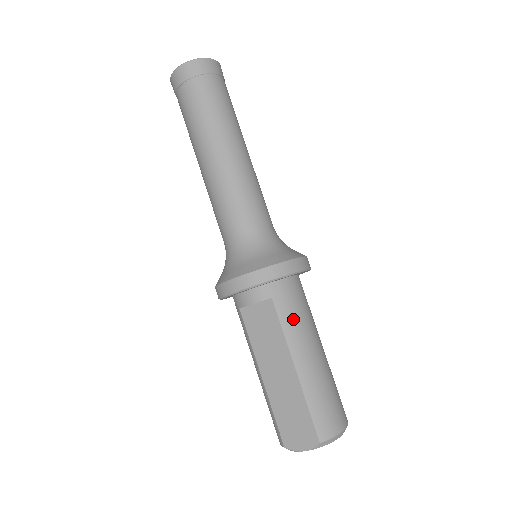
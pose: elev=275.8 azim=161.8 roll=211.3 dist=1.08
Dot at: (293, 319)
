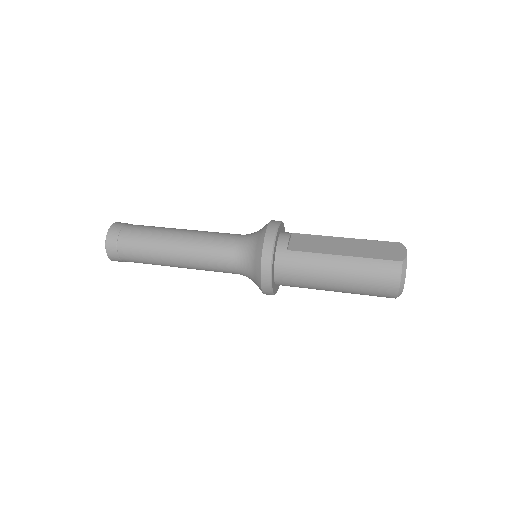
Dot at: occluded
